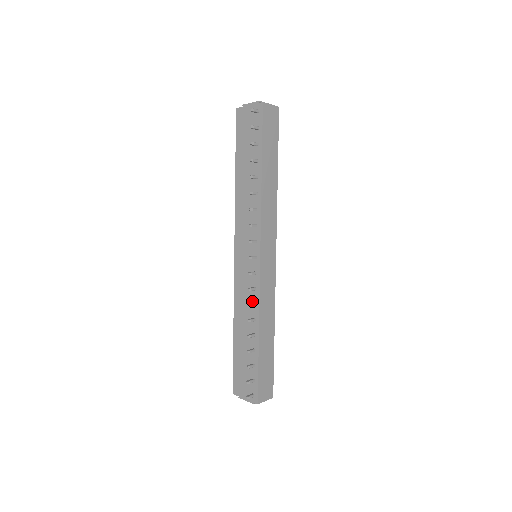
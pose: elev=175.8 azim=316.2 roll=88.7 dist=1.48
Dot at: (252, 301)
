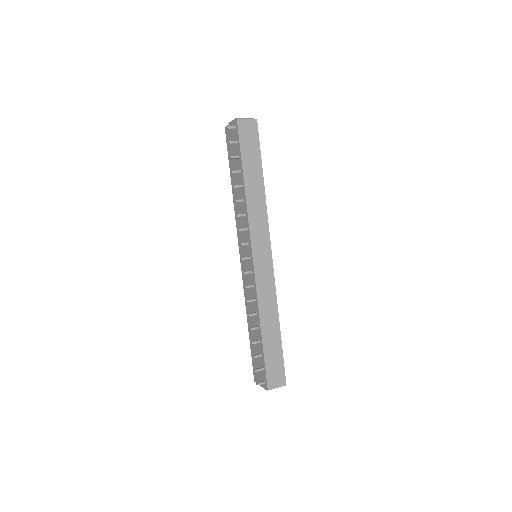
Dot at: (253, 297)
